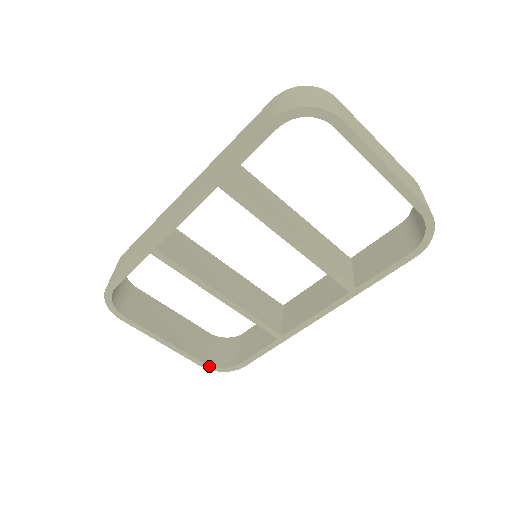
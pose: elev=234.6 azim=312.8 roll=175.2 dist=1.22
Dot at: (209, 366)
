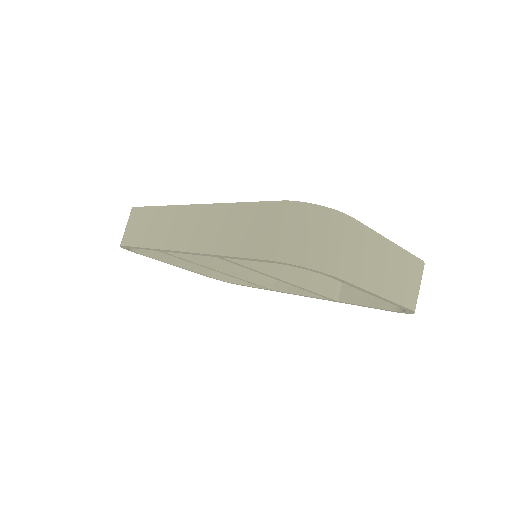
Dot at: (213, 278)
